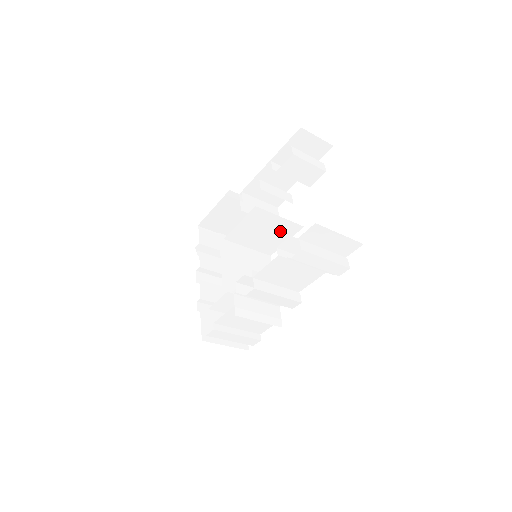
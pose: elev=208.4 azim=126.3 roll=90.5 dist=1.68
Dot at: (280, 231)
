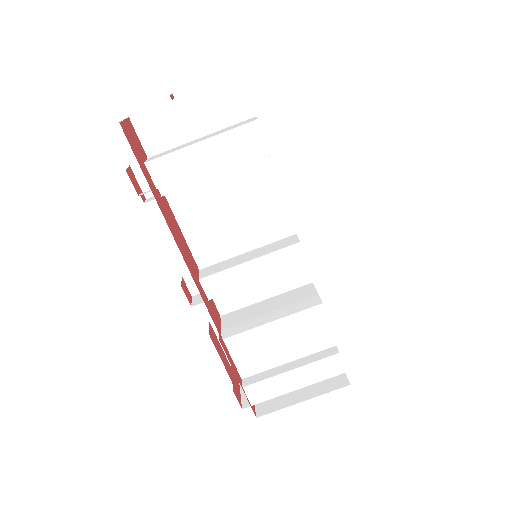
Dot at: occluded
